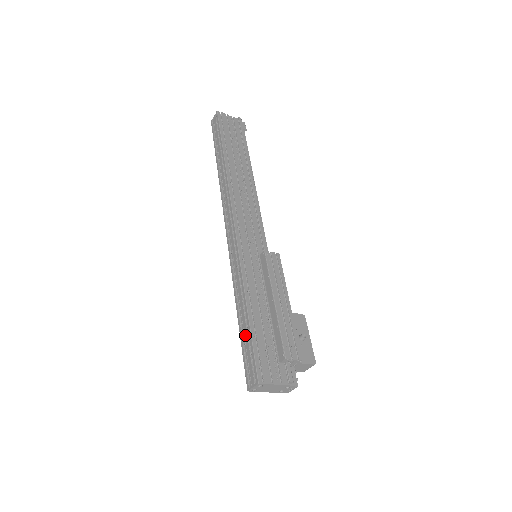
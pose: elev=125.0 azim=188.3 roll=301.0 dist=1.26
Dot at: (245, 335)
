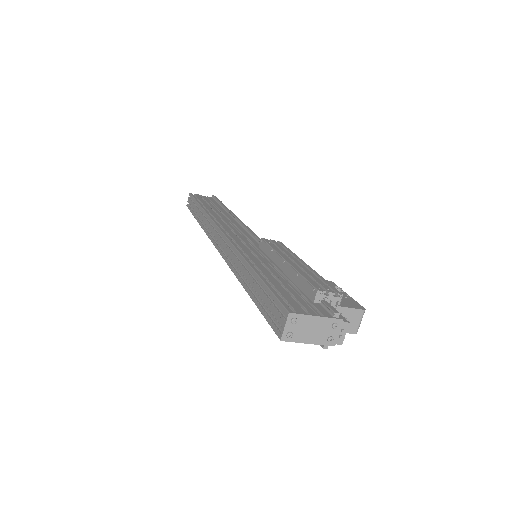
Dot at: (259, 294)
